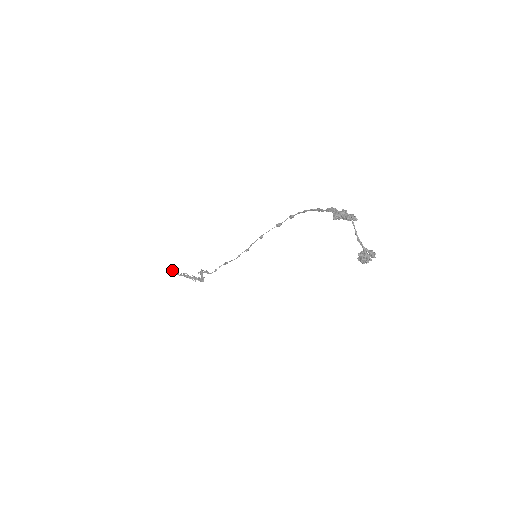
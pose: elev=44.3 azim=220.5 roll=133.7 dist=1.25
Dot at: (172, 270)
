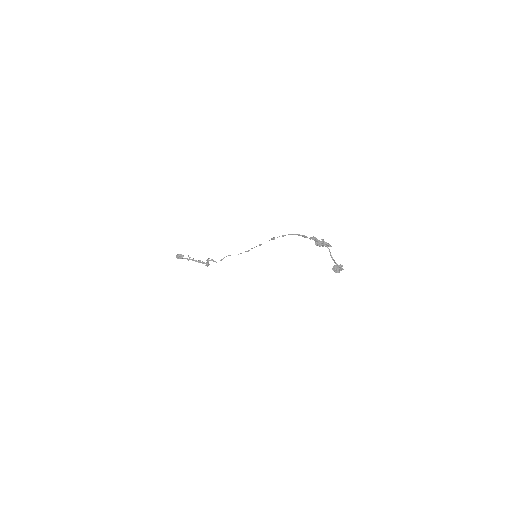
Dot at: (179, 254)
